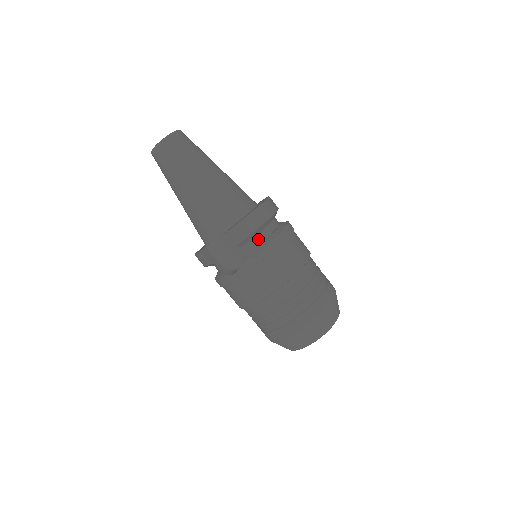
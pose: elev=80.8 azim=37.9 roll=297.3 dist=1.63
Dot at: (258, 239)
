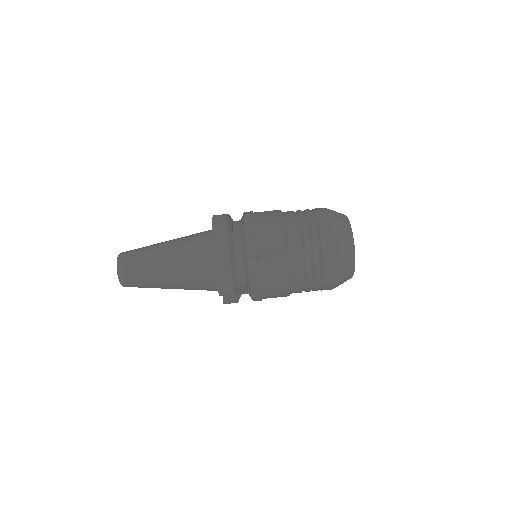
Dot at: (240, 271)
